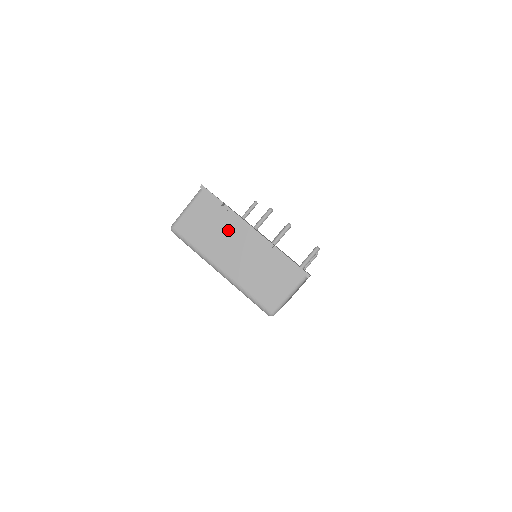
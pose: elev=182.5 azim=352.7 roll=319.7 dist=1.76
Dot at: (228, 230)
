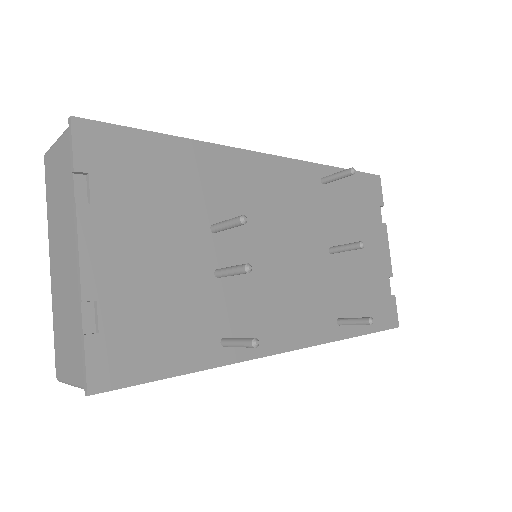
Dot at: (66, 219)
